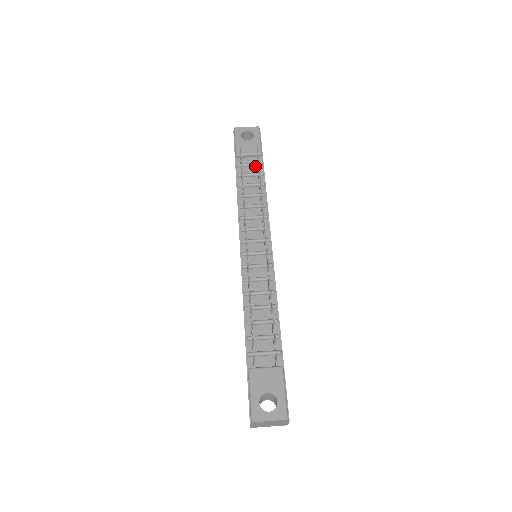
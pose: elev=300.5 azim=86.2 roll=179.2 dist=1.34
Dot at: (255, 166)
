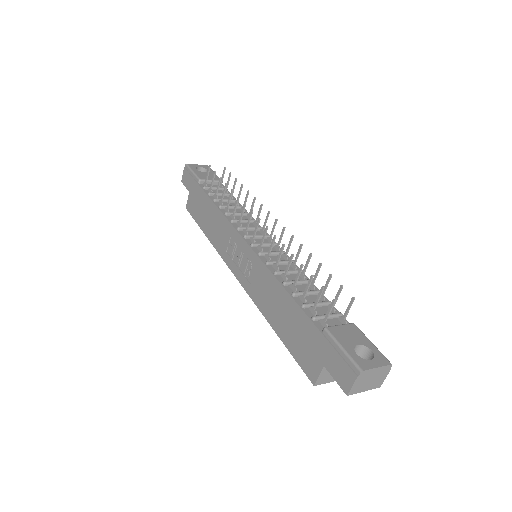
Dot at: (221, 190)
